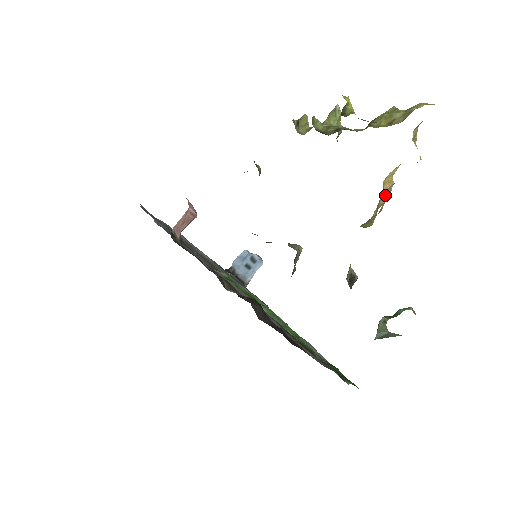
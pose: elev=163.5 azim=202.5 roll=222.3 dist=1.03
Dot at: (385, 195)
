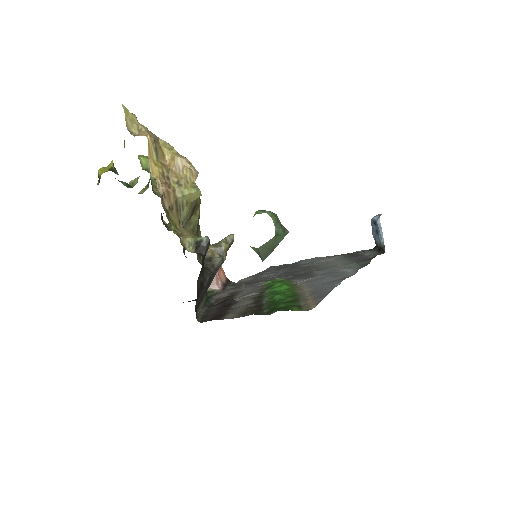
Dot at: (183, 167)
